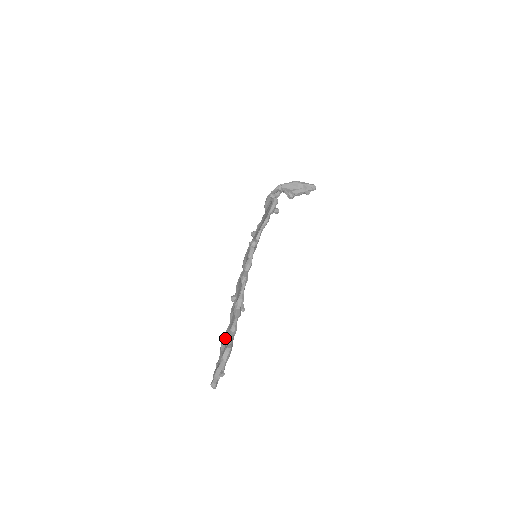
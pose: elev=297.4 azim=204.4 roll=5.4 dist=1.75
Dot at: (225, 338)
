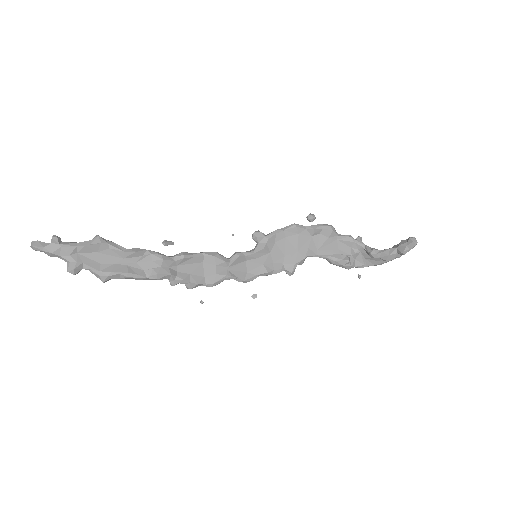
Dot at: (120, 267)
